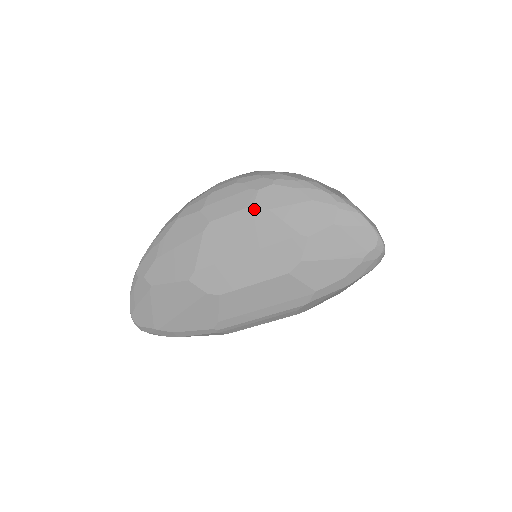
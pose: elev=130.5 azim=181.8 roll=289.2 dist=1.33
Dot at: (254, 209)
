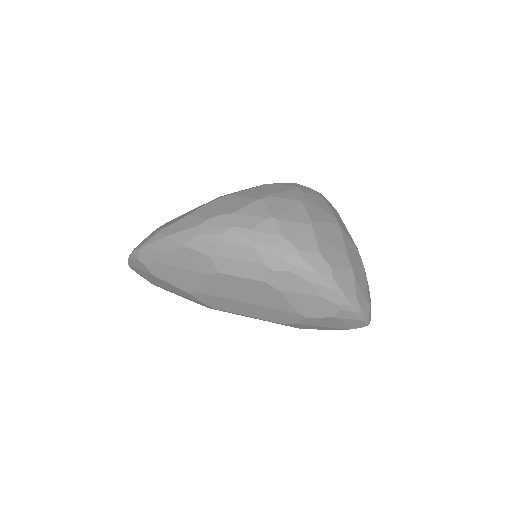
Dot at: (264, 284)
